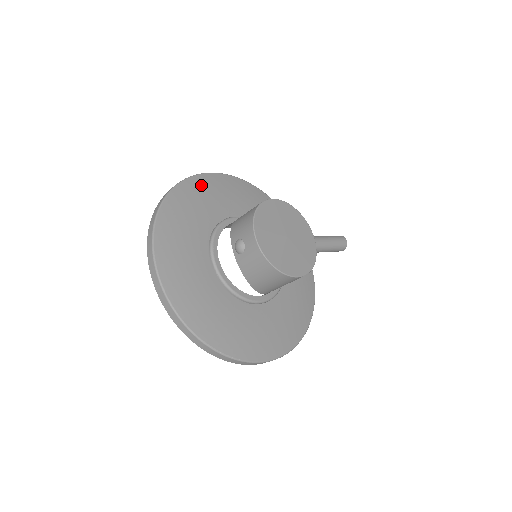
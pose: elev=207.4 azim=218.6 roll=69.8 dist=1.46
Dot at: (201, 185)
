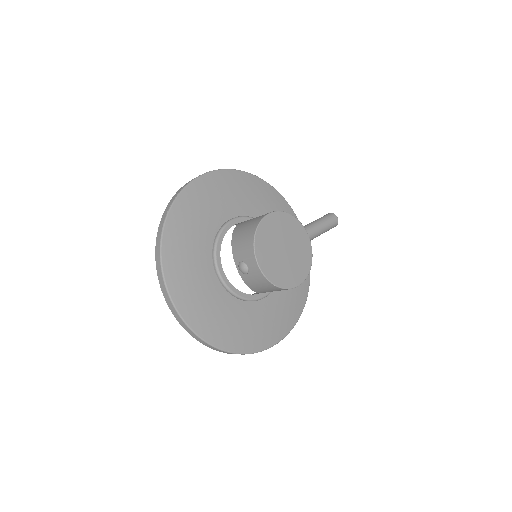
Dot at: (195, 195)
